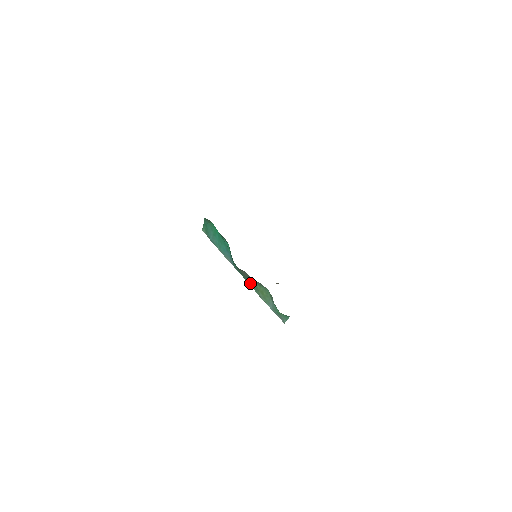
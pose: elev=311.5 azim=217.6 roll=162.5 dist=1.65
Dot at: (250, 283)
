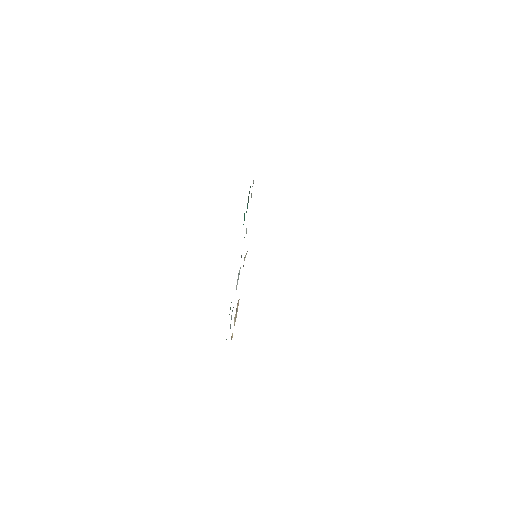
Dot at: occluded
